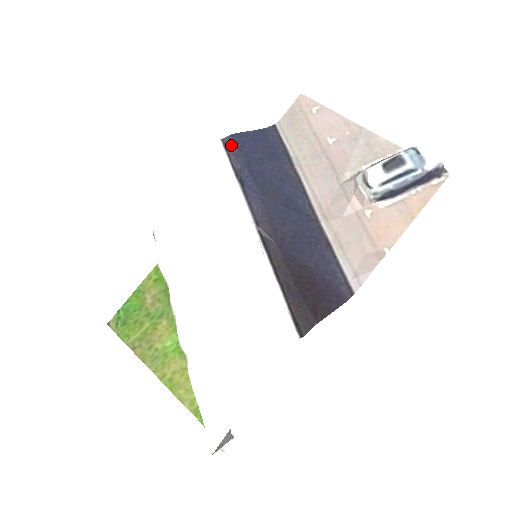
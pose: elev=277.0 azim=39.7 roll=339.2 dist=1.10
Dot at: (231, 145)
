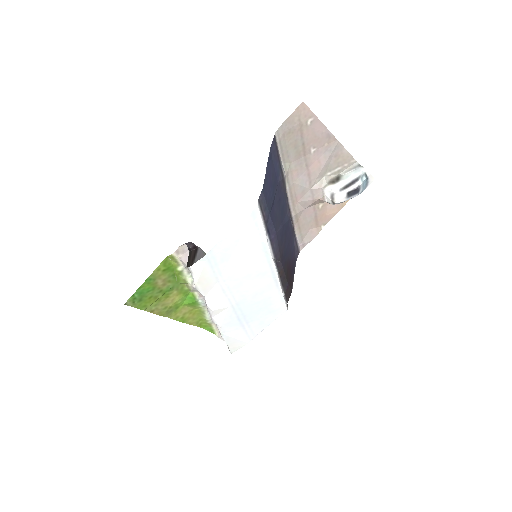
Dot at: (263, 201)
